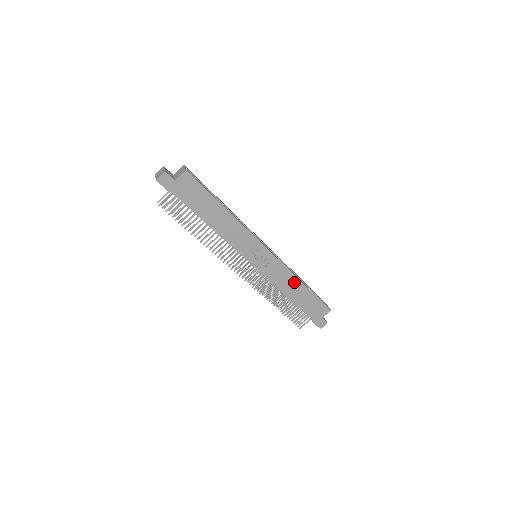
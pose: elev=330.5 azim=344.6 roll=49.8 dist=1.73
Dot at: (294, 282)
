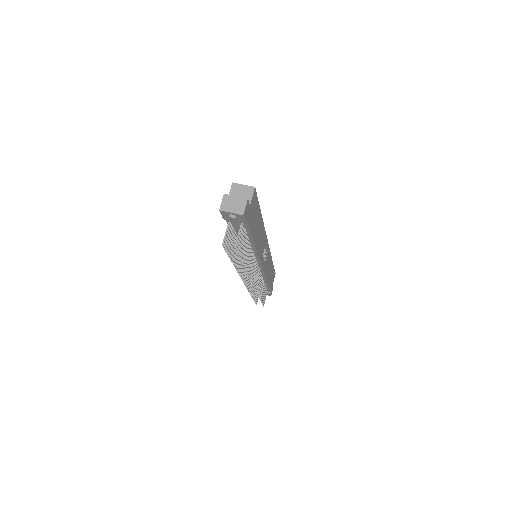
Dot at: (270, 264)
